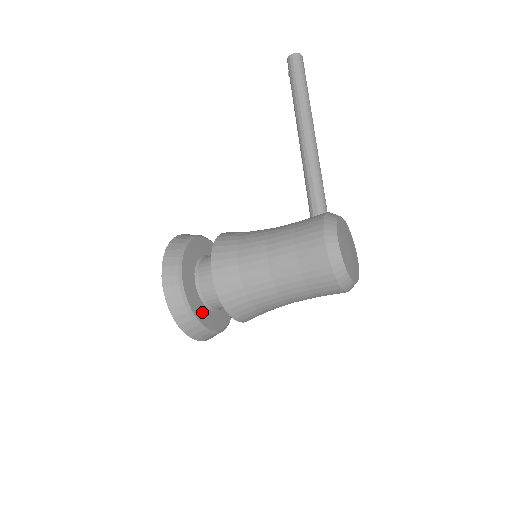
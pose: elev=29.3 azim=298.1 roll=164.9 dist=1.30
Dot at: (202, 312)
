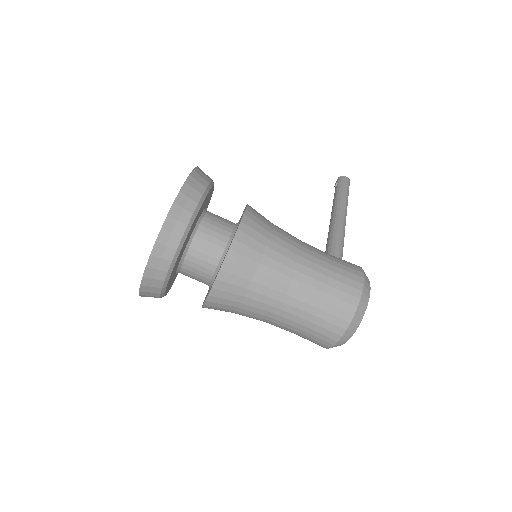
Dot at: (185, 245)
